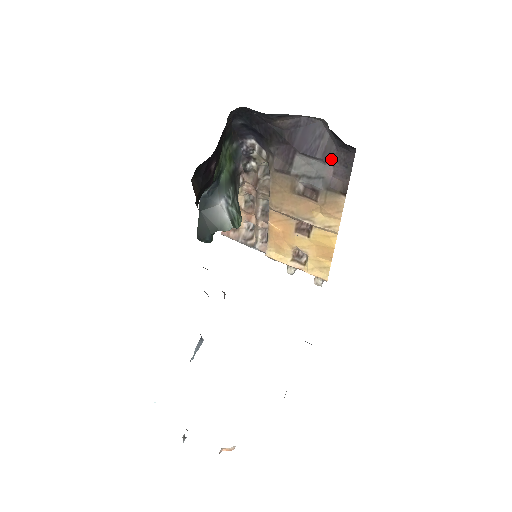
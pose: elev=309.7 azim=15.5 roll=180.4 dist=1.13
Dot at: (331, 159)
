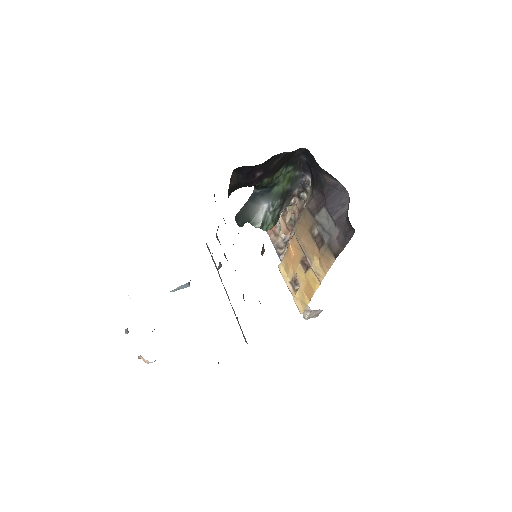
Dot at: (340, 225)
